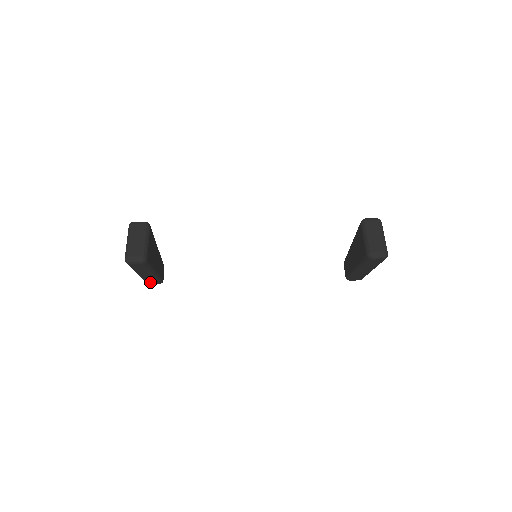
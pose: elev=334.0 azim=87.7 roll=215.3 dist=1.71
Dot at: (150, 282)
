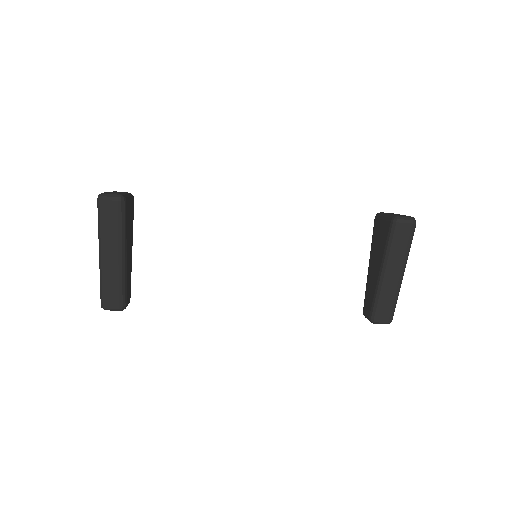
Dot at: (109, 296)
